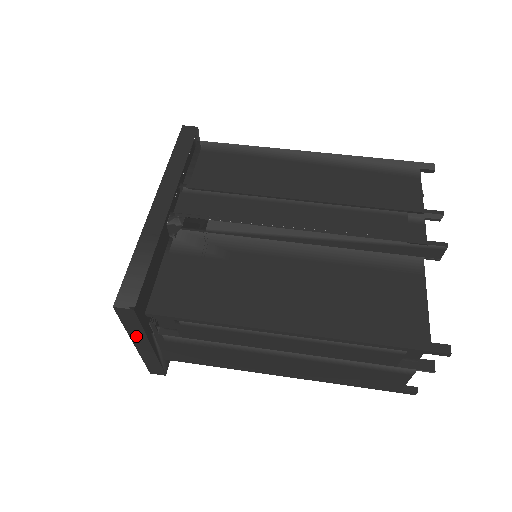
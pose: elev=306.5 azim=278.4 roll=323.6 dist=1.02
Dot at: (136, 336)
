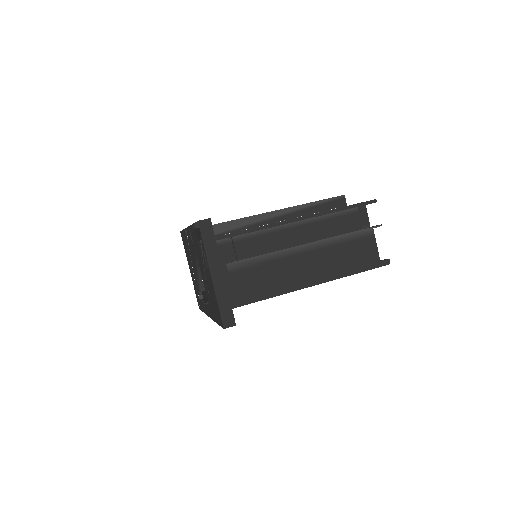
Dot at: (212, 259)
